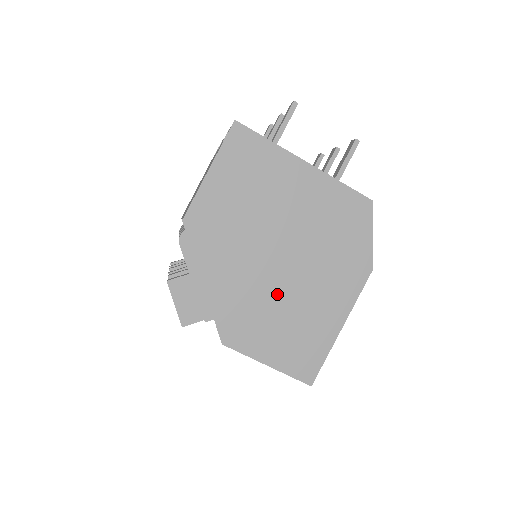
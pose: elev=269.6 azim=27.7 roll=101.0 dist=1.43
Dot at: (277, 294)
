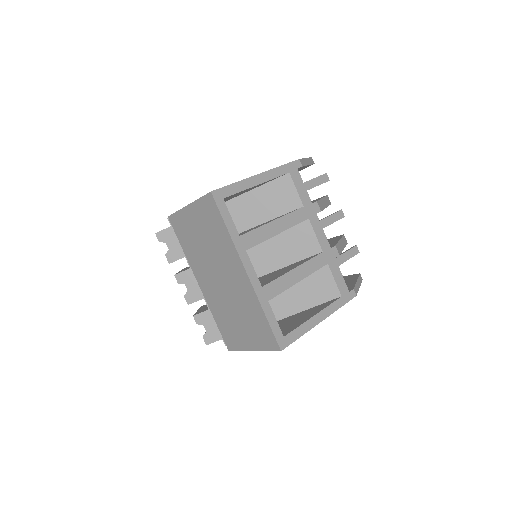
Dot at: occluded
